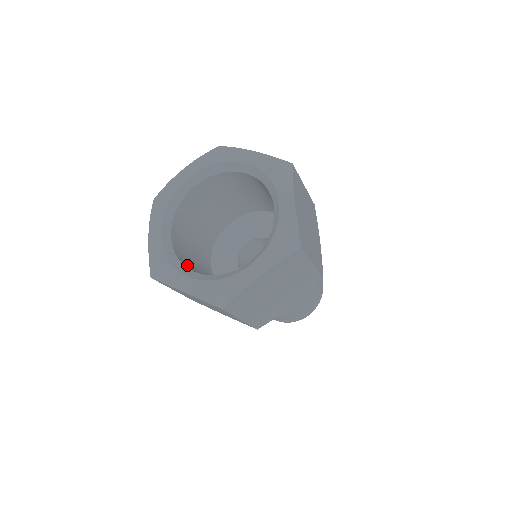
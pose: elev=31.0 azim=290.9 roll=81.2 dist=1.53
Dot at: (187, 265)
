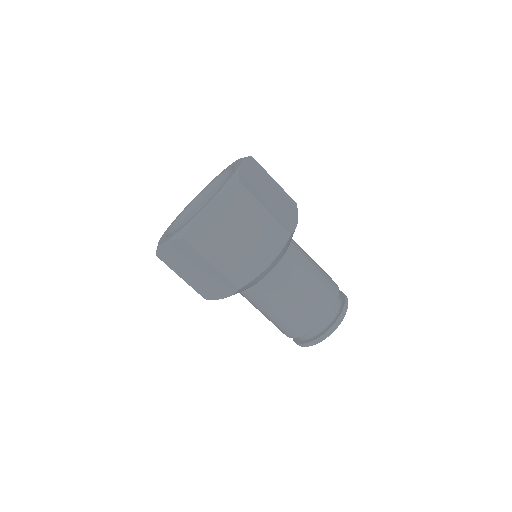
Dot at: occluded
